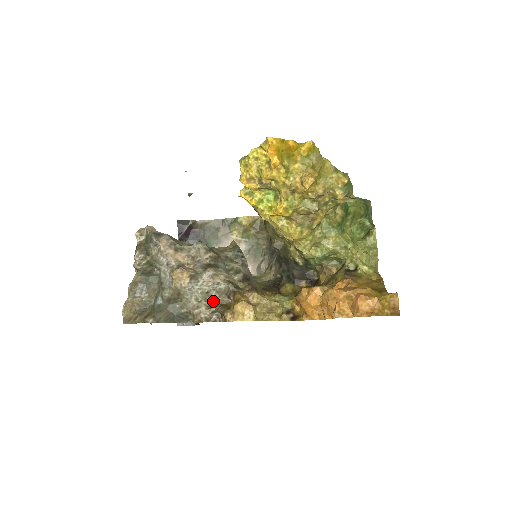
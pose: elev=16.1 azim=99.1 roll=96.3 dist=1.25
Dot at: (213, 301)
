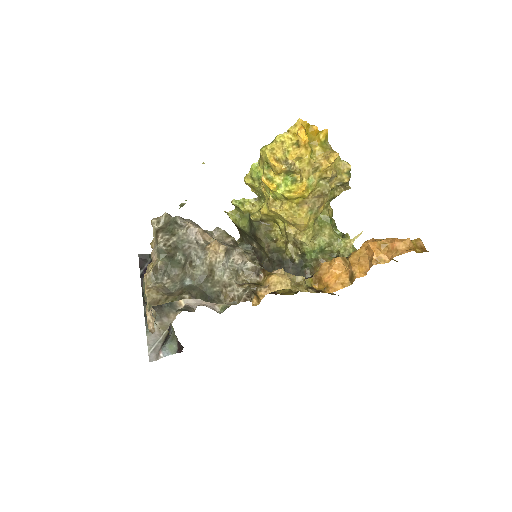
Dot at: (241, 281)
